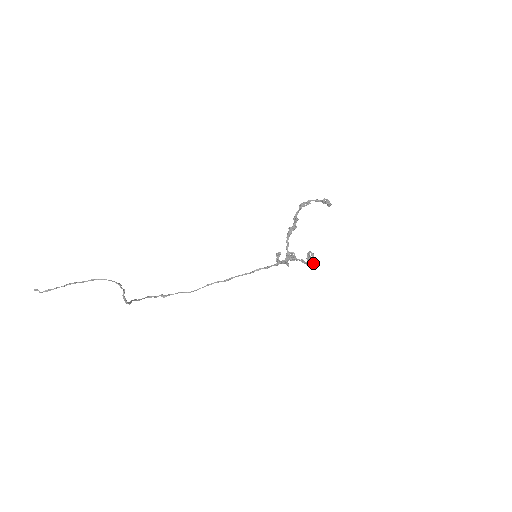
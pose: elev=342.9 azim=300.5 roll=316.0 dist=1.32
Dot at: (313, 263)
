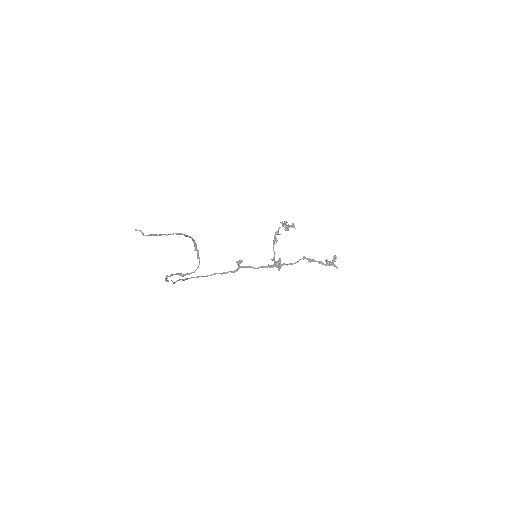
Dot at: occluded
